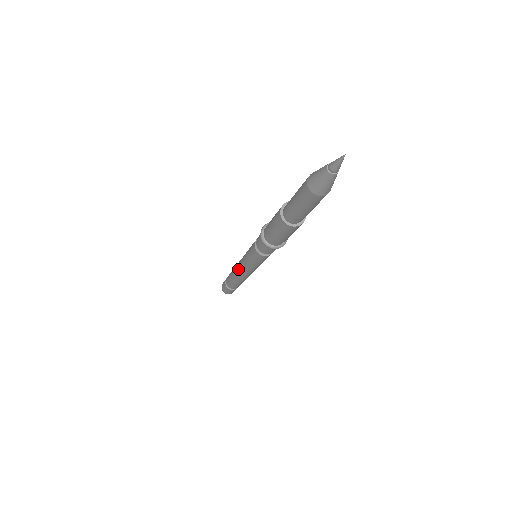
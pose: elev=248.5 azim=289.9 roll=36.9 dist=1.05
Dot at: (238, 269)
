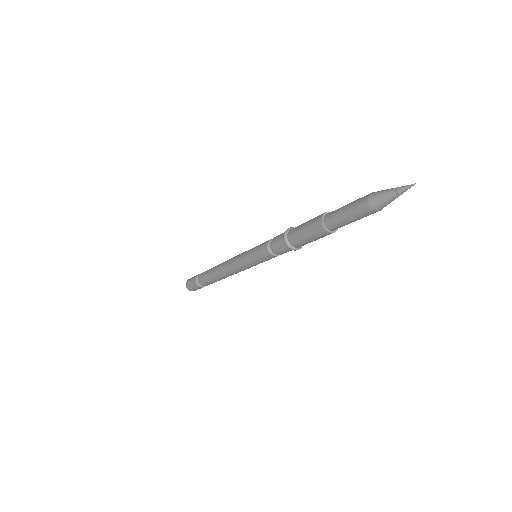
Dot at: (228, 267)
